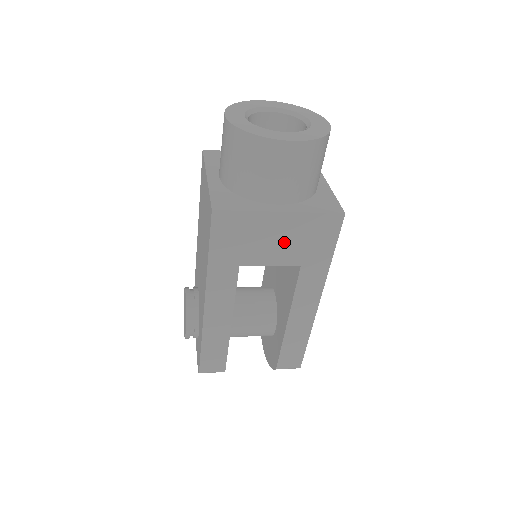
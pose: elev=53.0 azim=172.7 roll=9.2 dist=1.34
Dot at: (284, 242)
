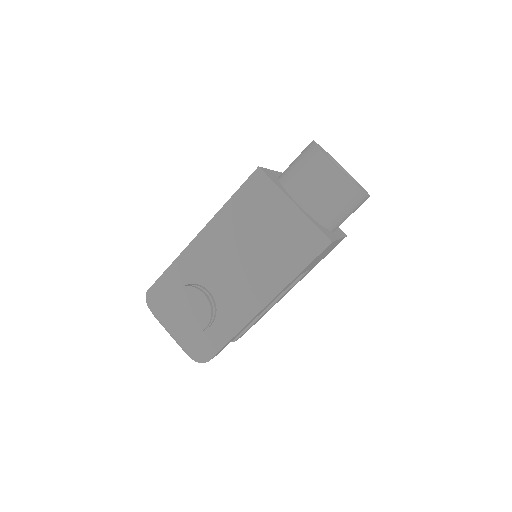
Dot at: occluded
